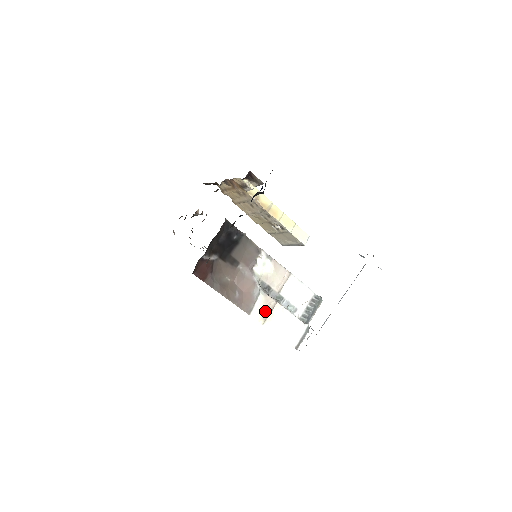
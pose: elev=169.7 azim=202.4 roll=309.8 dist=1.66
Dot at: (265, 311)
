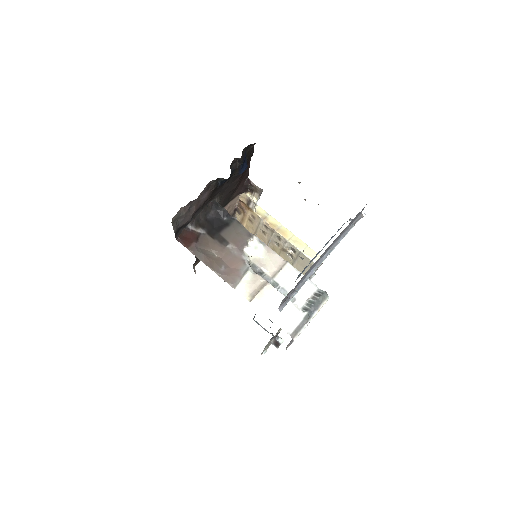
Dot at: (253, 289)
